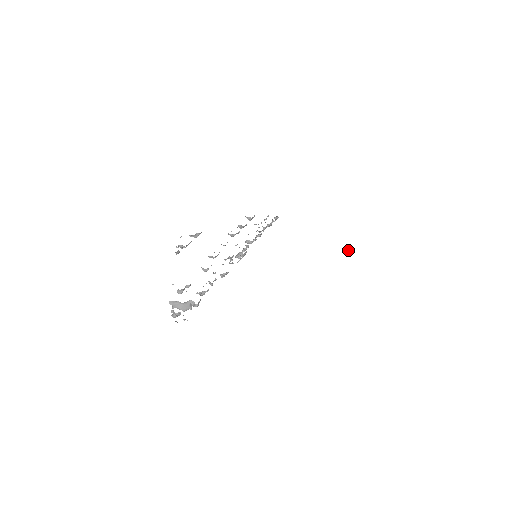
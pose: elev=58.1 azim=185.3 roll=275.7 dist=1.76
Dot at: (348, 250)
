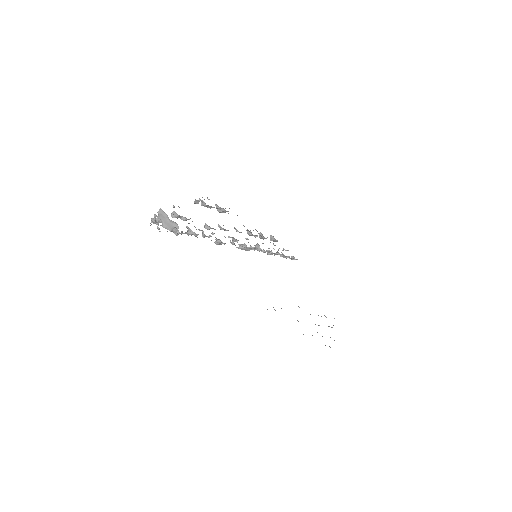
Dot at: occluded
